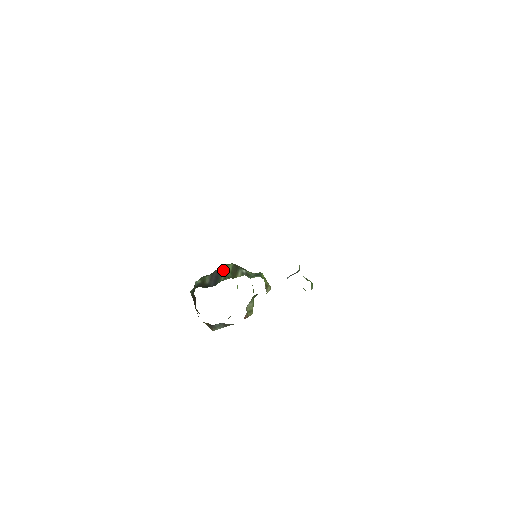
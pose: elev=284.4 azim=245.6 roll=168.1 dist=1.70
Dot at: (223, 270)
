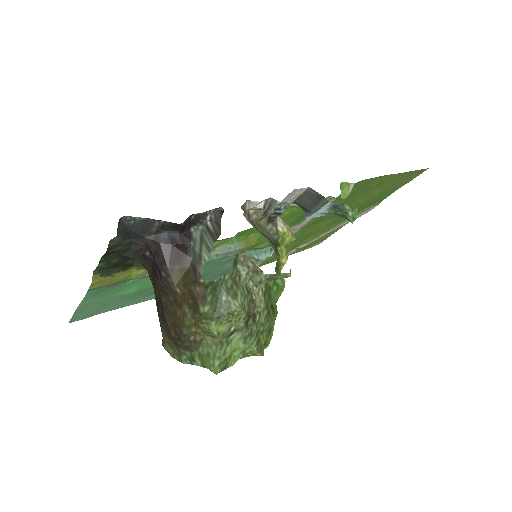
Dot at: occluded
